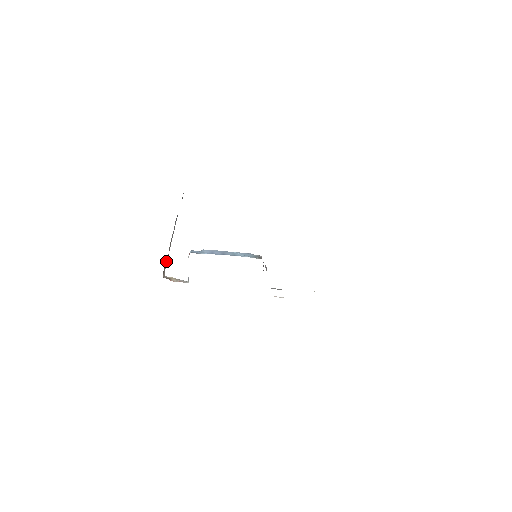
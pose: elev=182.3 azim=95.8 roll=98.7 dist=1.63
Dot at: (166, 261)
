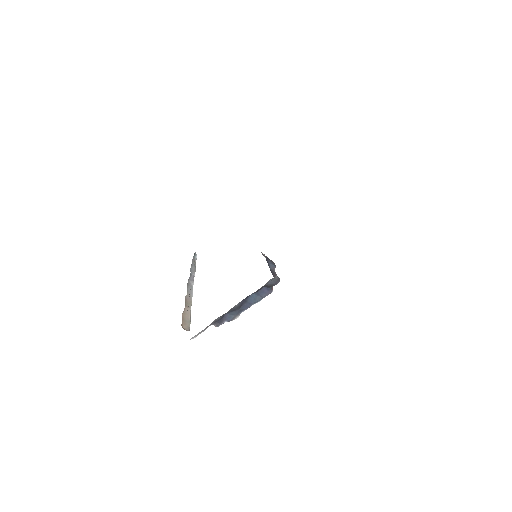
Dot at: (188, 317)
